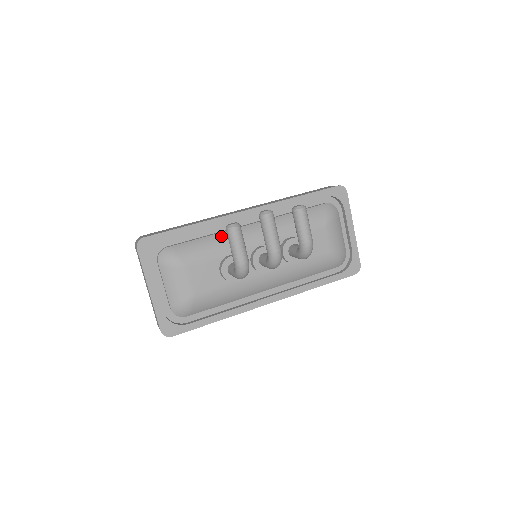
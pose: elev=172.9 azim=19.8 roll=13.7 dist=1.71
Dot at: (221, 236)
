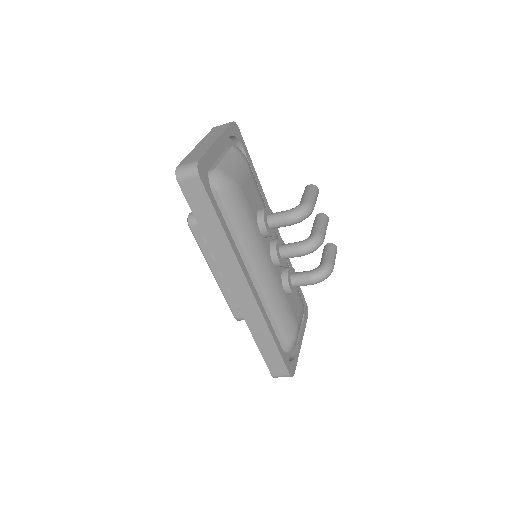
Dot at: occluded
